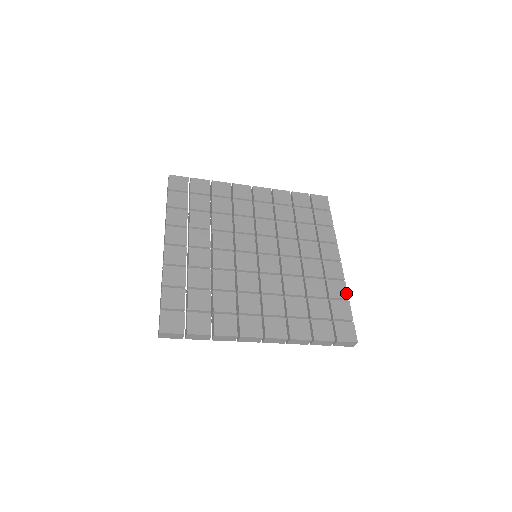
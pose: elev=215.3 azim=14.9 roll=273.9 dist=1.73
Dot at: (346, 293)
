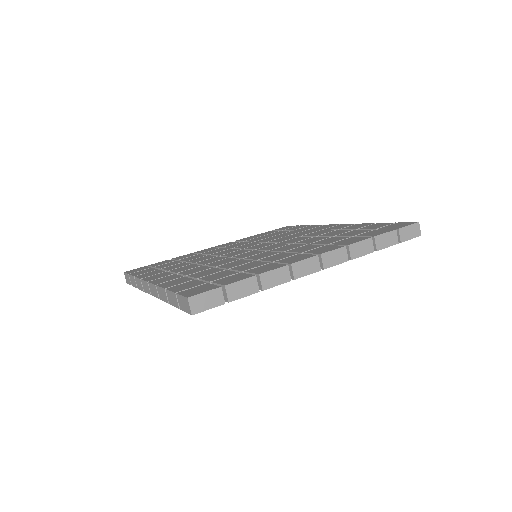
Dot at: (368, 224)
